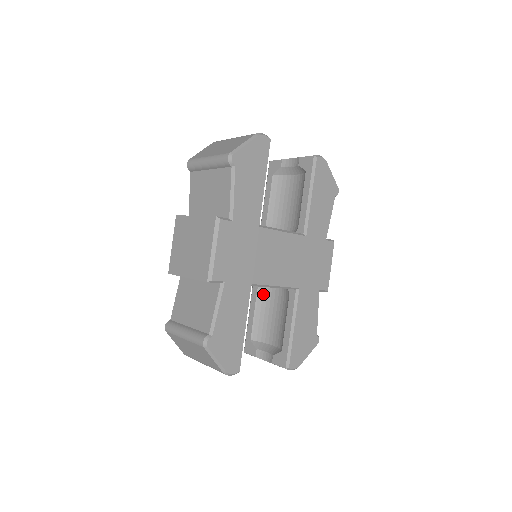
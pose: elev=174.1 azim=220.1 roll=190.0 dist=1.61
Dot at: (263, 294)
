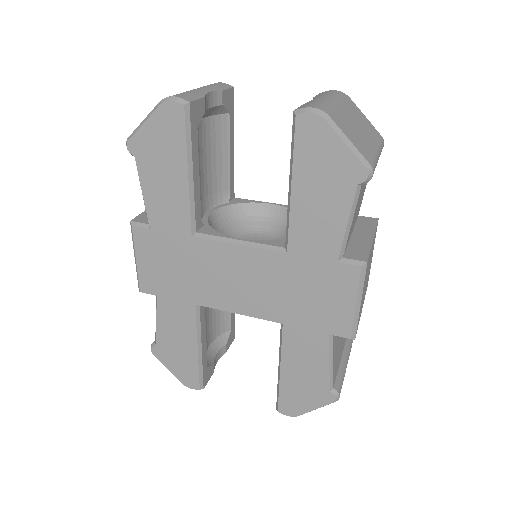
Dot at: occluded
